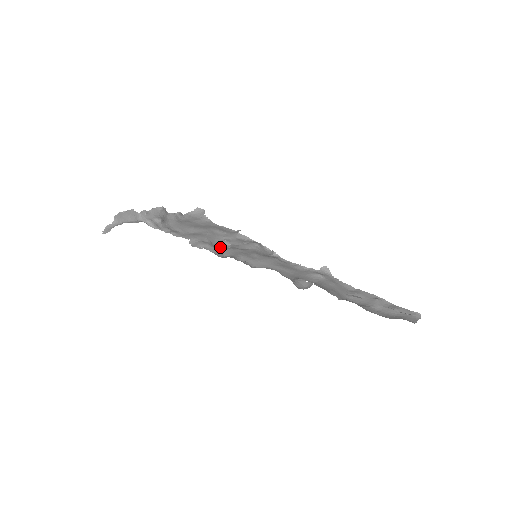
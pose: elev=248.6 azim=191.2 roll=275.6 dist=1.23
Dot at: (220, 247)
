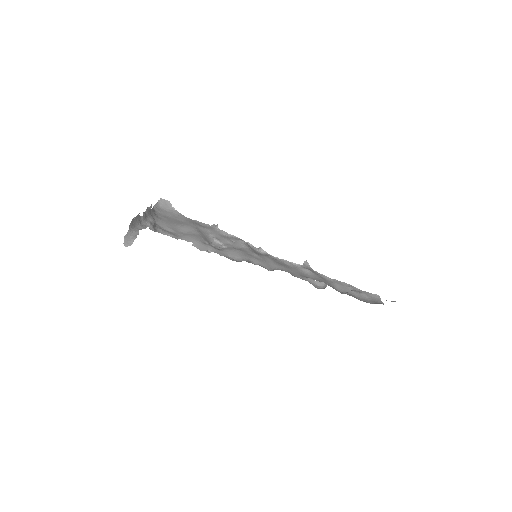
Dot at: (216, 247)
